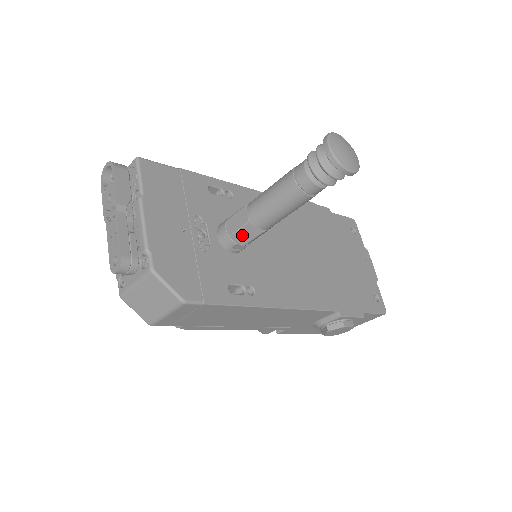
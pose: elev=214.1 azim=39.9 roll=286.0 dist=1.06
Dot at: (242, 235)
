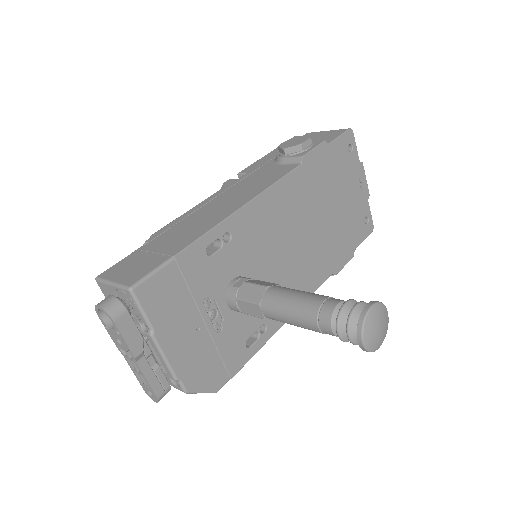
Dot at: occluded
